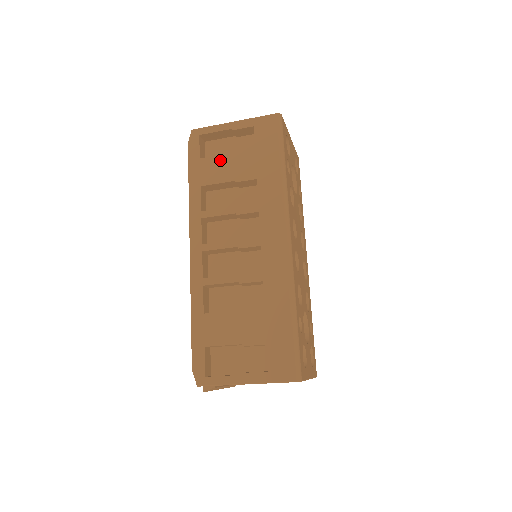
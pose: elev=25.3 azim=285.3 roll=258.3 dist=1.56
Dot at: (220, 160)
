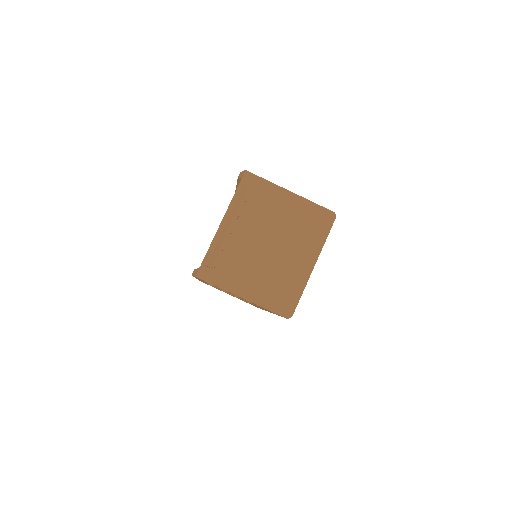
Dot at: occluded
